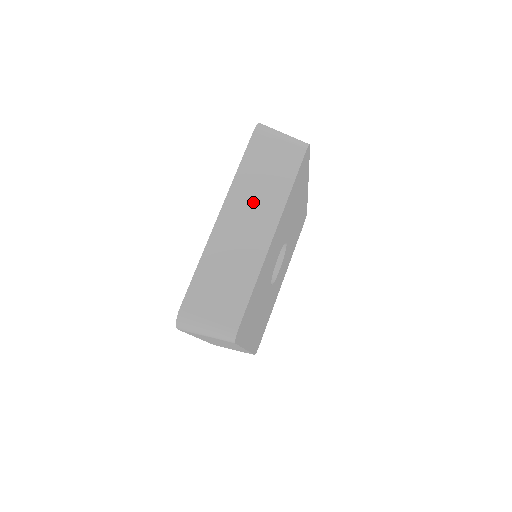
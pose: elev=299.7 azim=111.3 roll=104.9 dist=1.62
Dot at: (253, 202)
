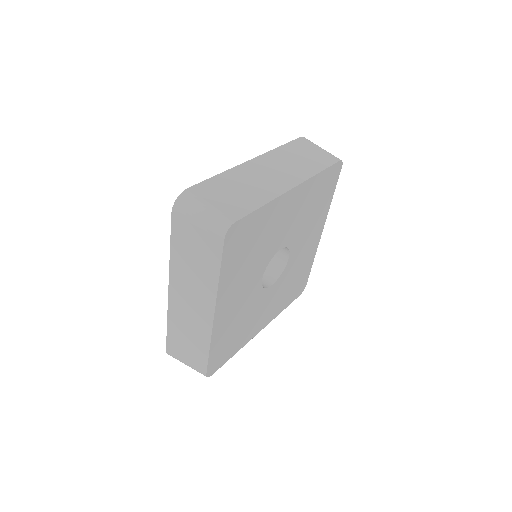
Dot at: (285, 165)
